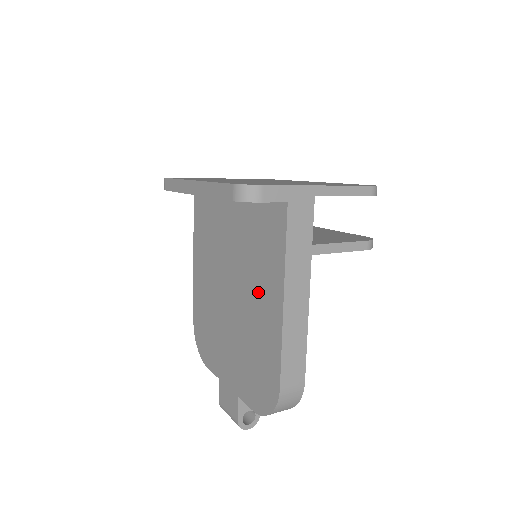
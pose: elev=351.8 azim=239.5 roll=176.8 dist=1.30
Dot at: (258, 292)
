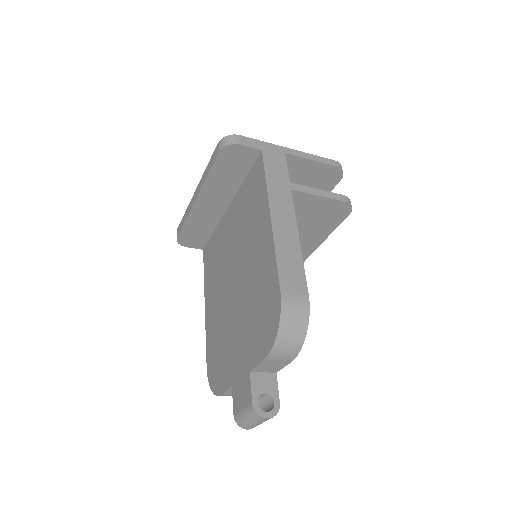
Dot at: (253, 241)
